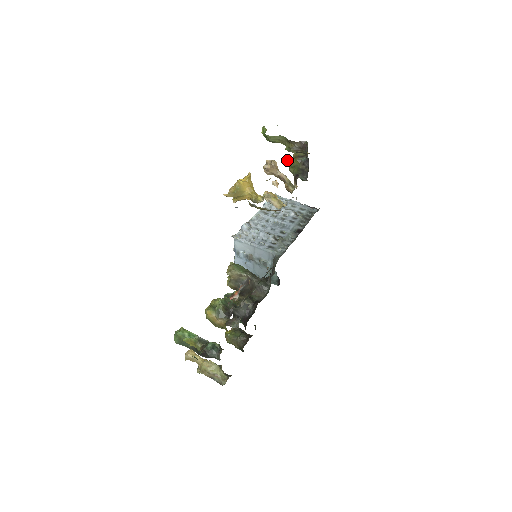
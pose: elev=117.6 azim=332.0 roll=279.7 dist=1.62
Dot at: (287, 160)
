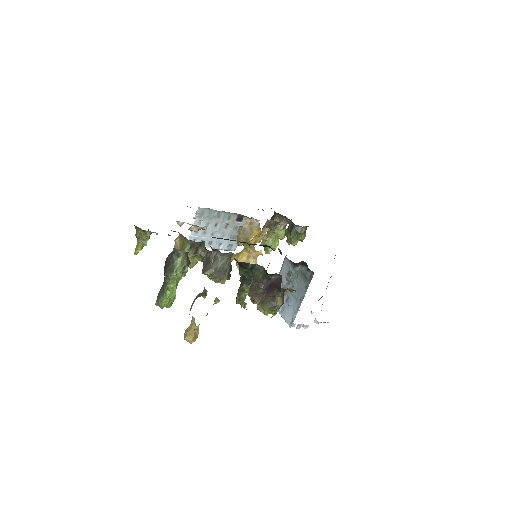
Dot at: occluded
